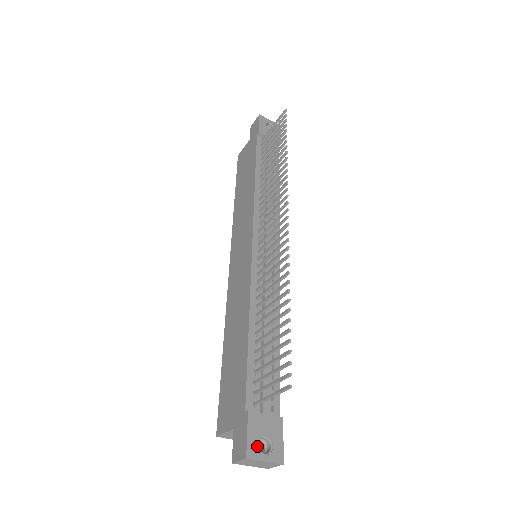
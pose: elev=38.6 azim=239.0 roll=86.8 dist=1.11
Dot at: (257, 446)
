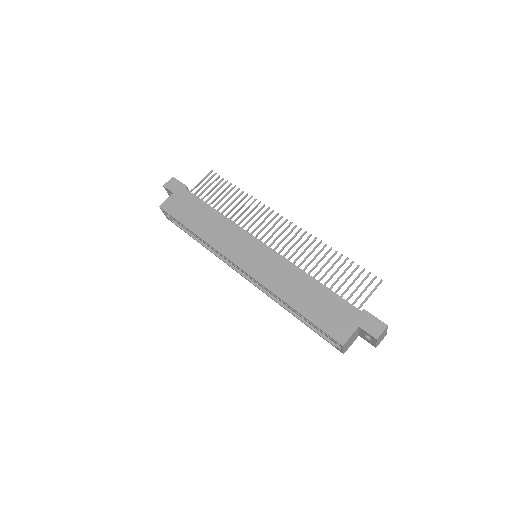
Dot at: occluded
